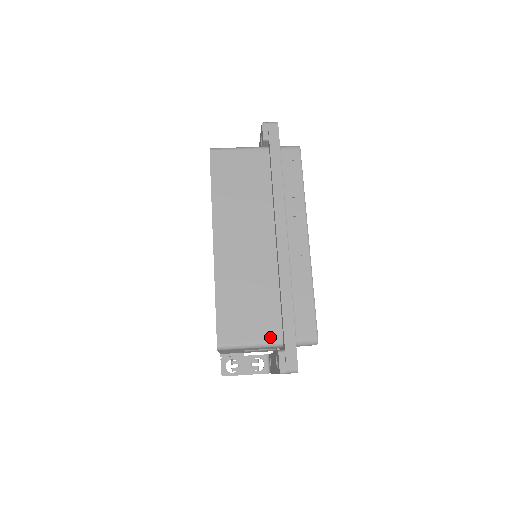
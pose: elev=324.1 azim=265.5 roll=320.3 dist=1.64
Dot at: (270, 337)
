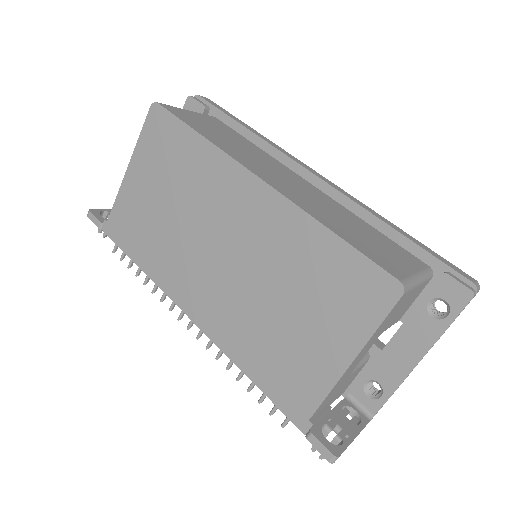
Dot at: (419, 265)
